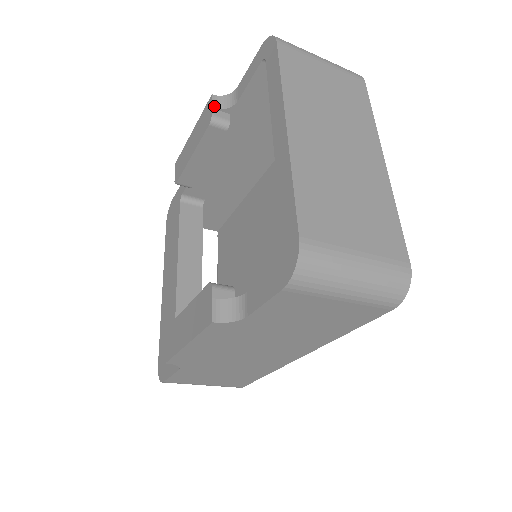
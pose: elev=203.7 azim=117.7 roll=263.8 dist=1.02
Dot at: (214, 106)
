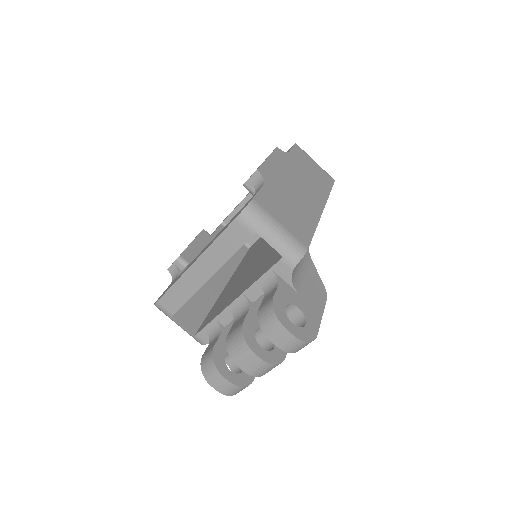
Dot at: occluded
